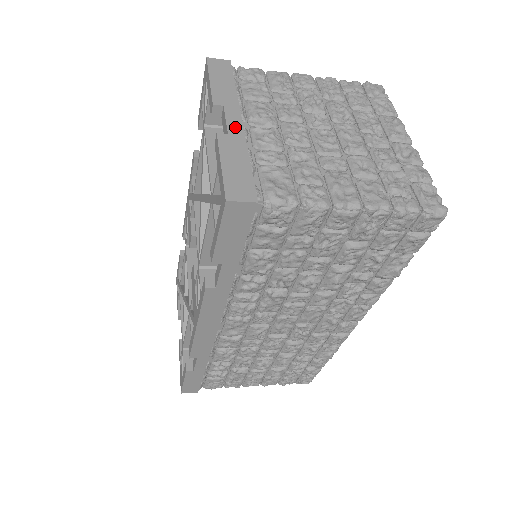
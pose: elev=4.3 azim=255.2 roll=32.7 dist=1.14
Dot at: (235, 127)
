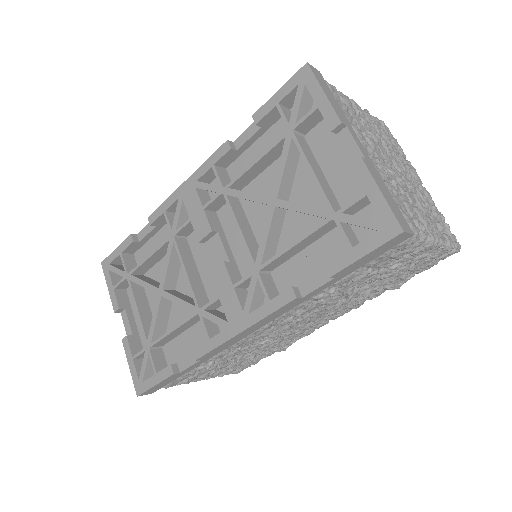
Dot at: (364, 152)
